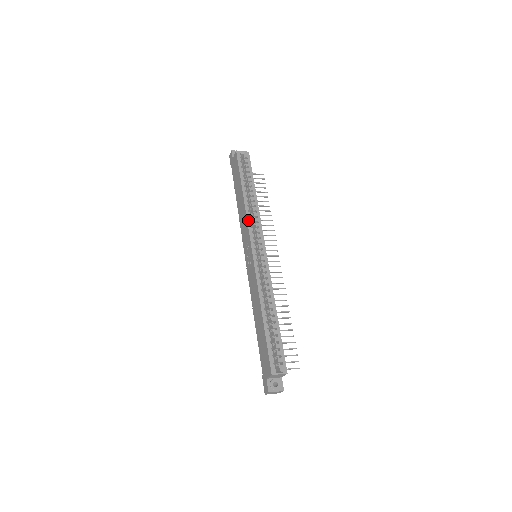
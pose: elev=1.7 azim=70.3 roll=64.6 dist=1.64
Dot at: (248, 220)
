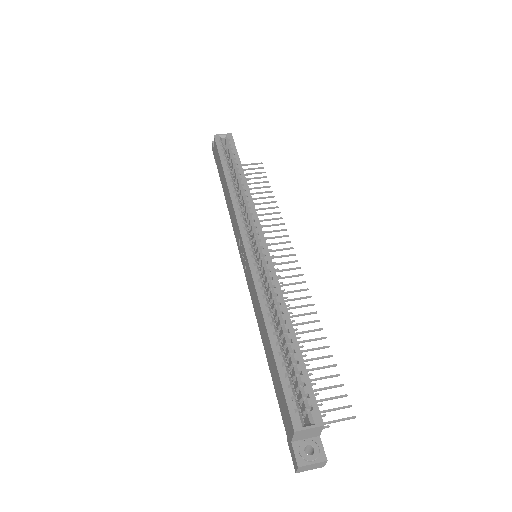
Dot at: (235, 208)
